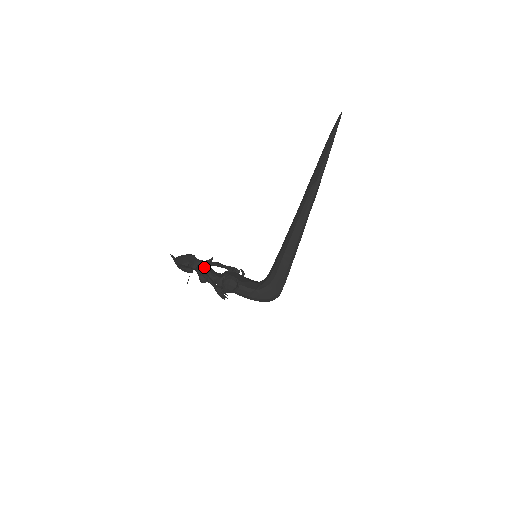
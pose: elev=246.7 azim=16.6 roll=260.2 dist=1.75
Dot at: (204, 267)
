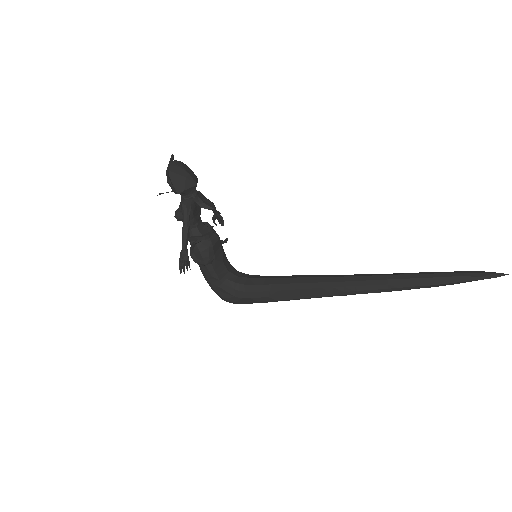
Dot at: (194, 208)
